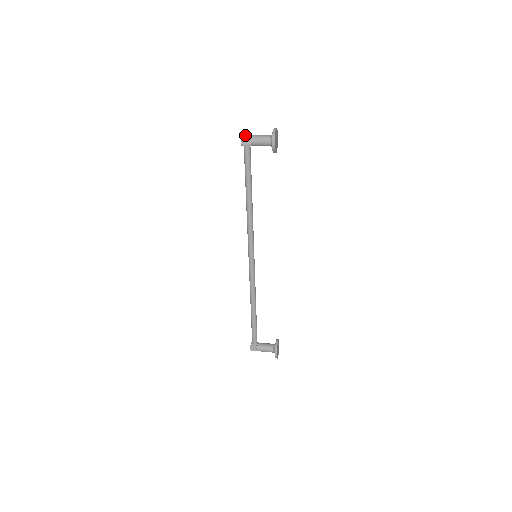
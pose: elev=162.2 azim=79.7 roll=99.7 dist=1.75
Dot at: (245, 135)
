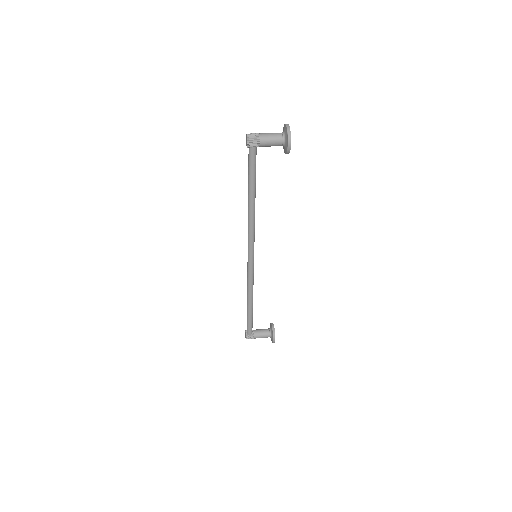
Dot at: (251, 135)
